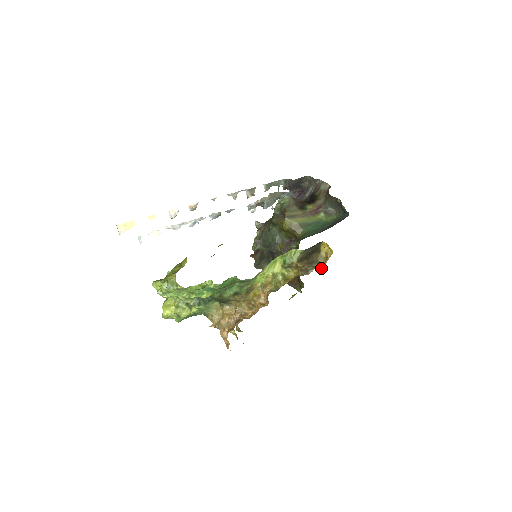
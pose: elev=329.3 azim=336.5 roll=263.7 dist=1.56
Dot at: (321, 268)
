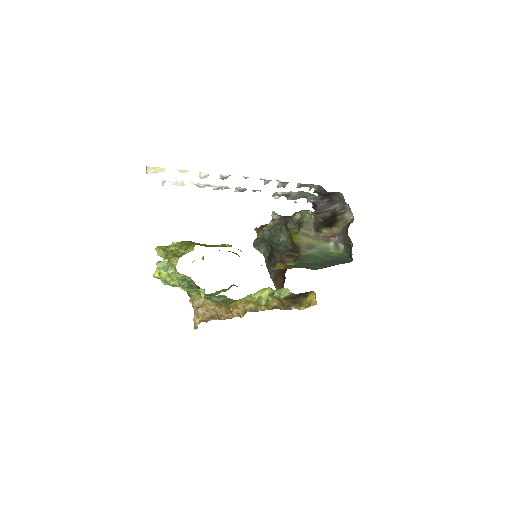
Dot at: (301, 309)
